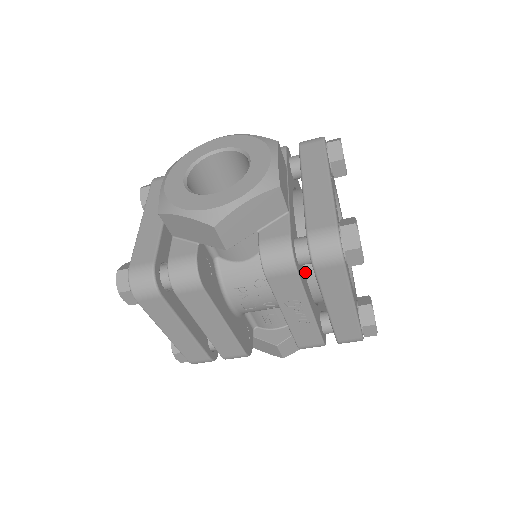
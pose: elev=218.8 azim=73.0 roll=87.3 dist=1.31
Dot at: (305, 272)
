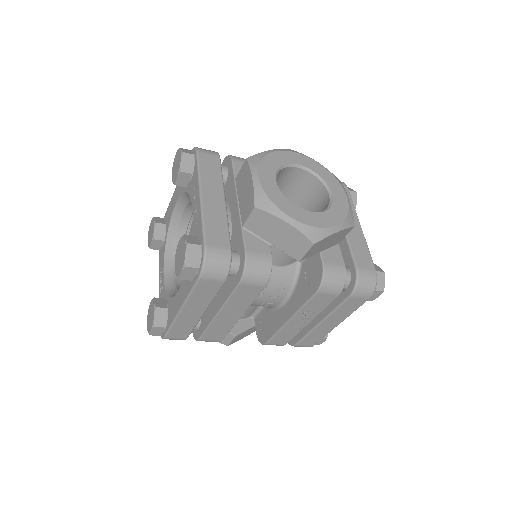
Dot at: occluded
